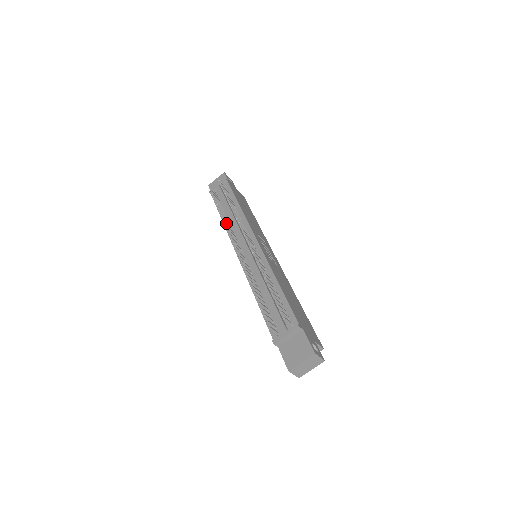
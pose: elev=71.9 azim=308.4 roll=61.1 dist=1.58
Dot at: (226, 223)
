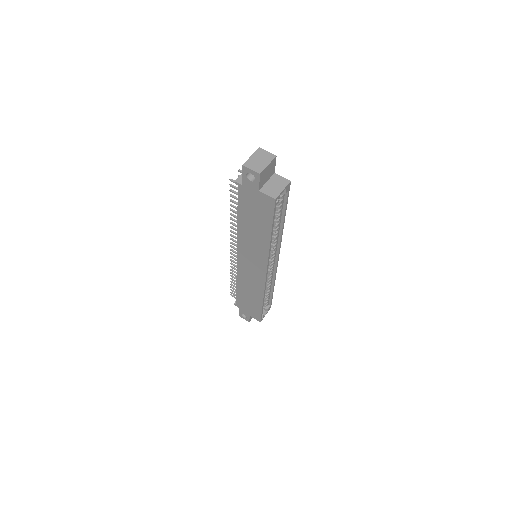
Dot at: (232, 267)
